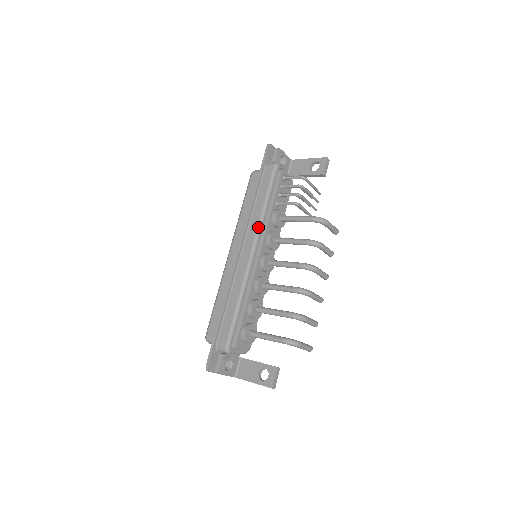
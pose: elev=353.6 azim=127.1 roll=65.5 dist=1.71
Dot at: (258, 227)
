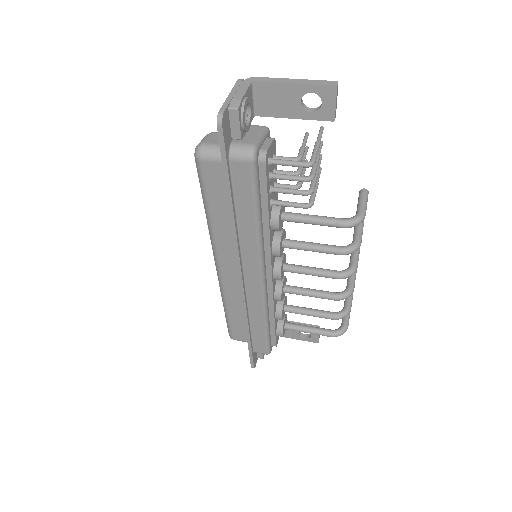
Dot at: (259, 254)
